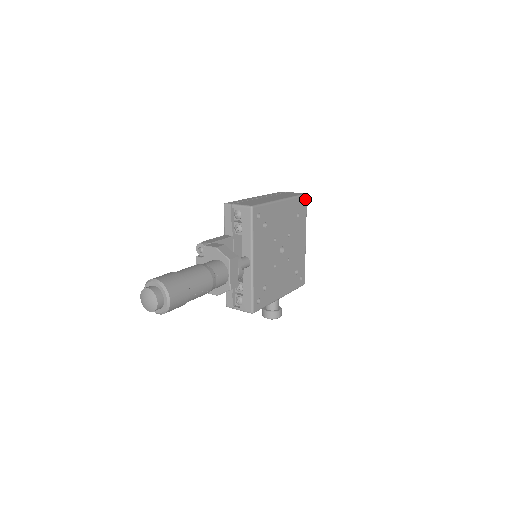
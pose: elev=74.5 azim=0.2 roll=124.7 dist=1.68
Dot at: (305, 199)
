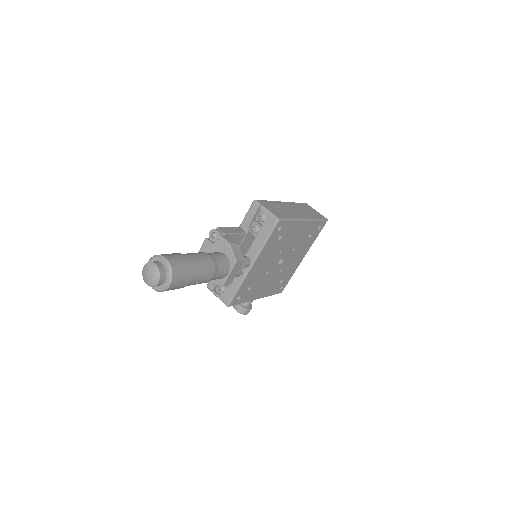
Dot at: (324, 224)
